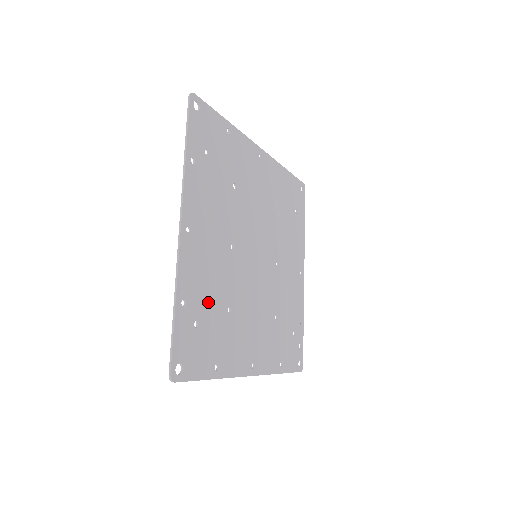
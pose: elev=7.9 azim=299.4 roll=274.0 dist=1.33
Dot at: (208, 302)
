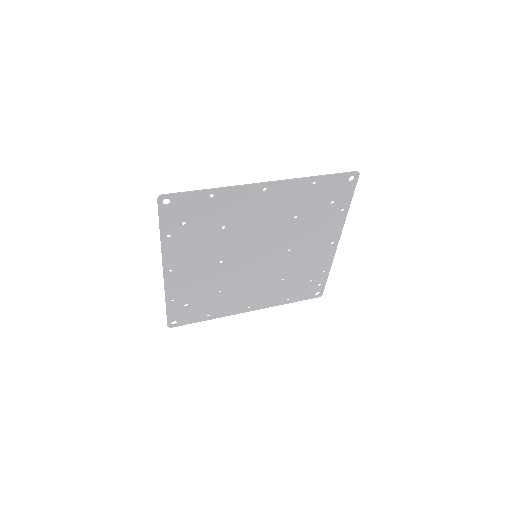
Dot at: (197, 294)
